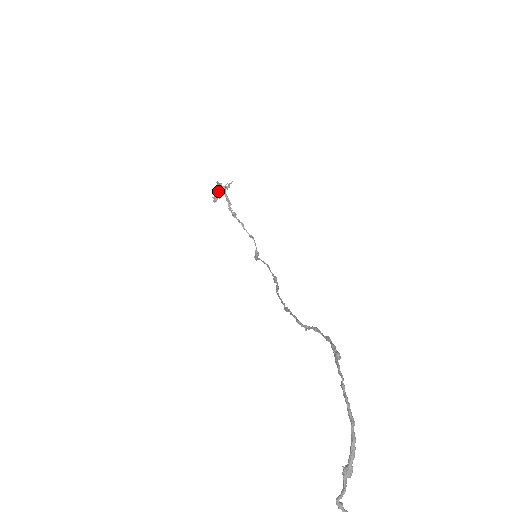
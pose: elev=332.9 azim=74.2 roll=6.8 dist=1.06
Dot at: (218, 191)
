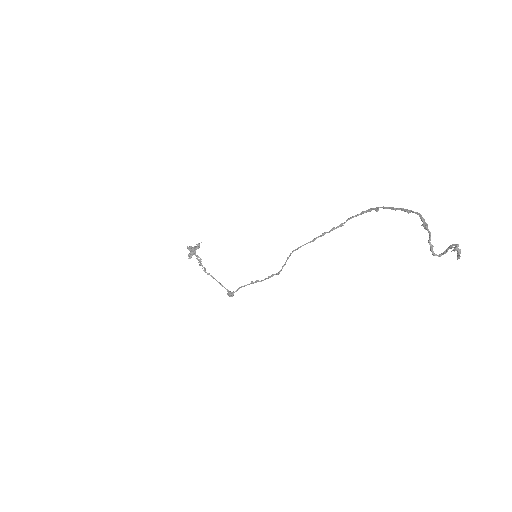
Dot at: (191, 250)
